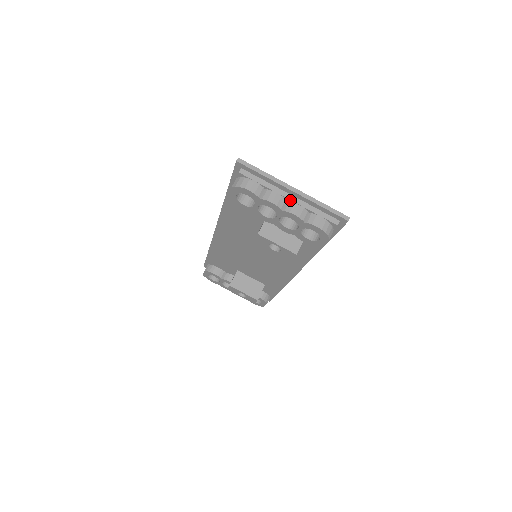
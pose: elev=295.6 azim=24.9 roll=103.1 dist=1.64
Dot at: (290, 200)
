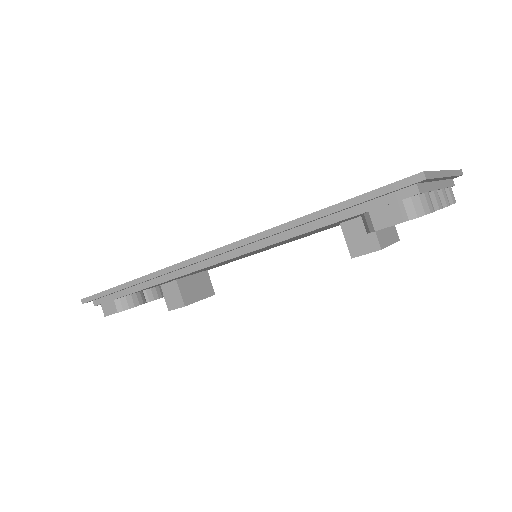
Dot at: (440, 189)
